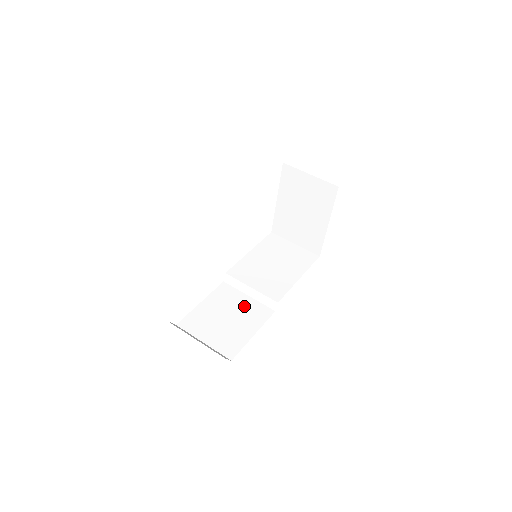
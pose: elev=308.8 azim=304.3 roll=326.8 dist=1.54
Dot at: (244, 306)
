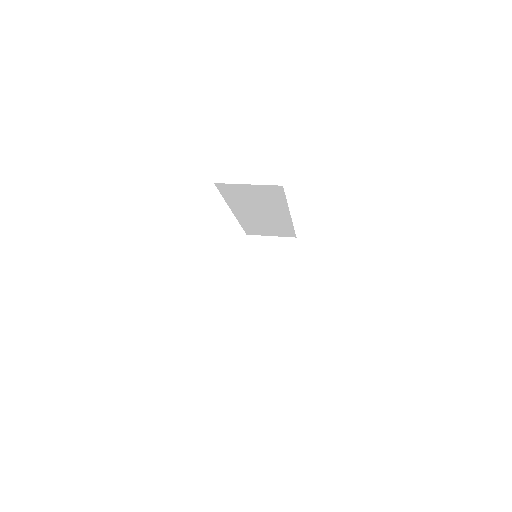
Dot at: occluded
